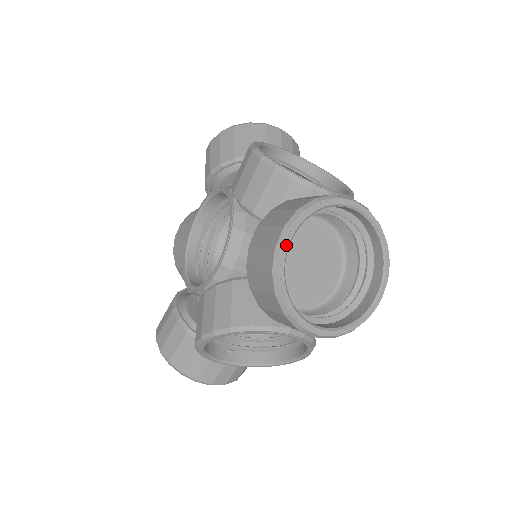
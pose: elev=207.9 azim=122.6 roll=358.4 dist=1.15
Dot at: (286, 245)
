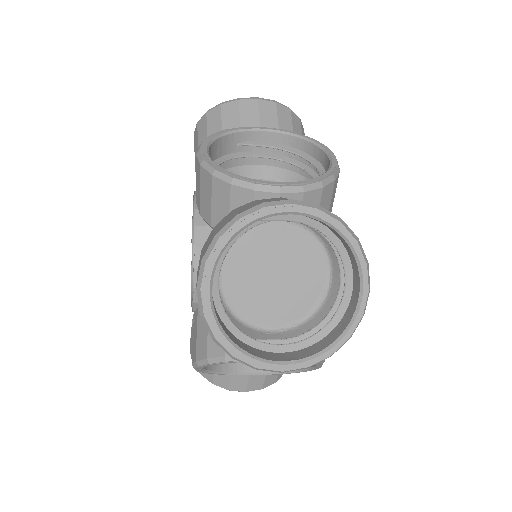
Dot at: (206, 282)
